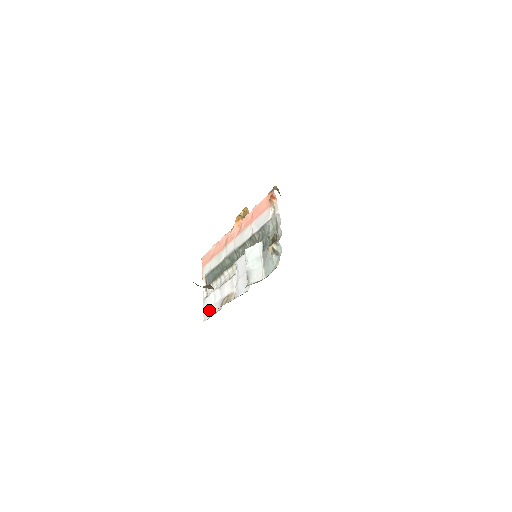
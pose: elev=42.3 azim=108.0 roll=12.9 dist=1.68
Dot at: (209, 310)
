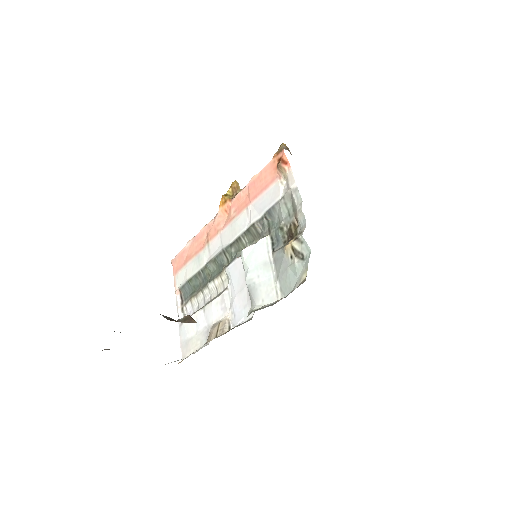
Dot at: (189, 342)
